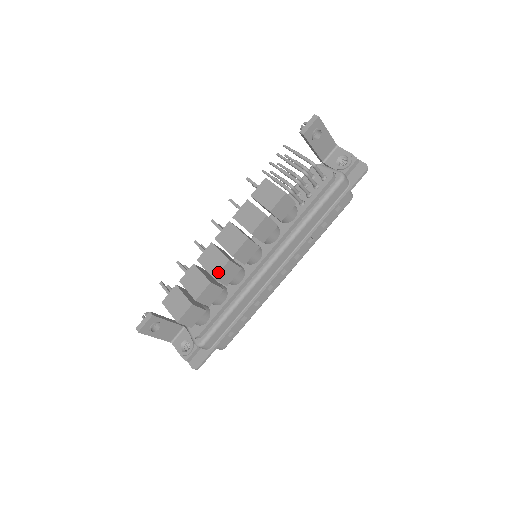
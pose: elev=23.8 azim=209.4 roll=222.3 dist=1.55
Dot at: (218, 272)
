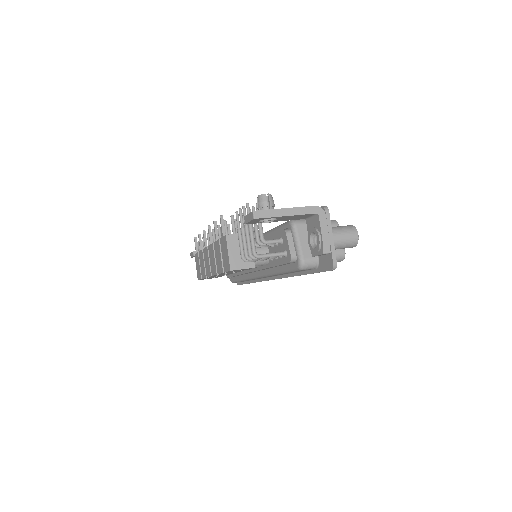
Dot at: (208, 276)
